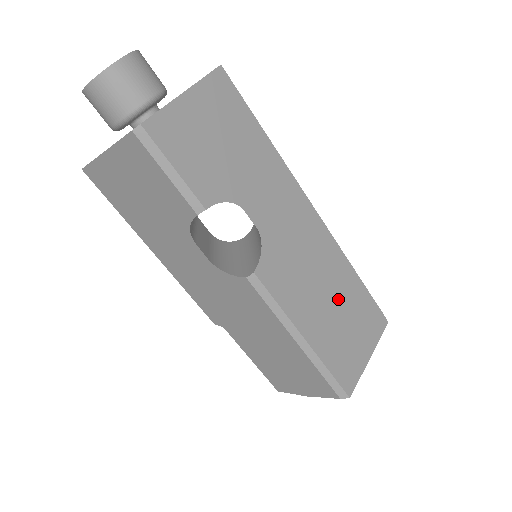
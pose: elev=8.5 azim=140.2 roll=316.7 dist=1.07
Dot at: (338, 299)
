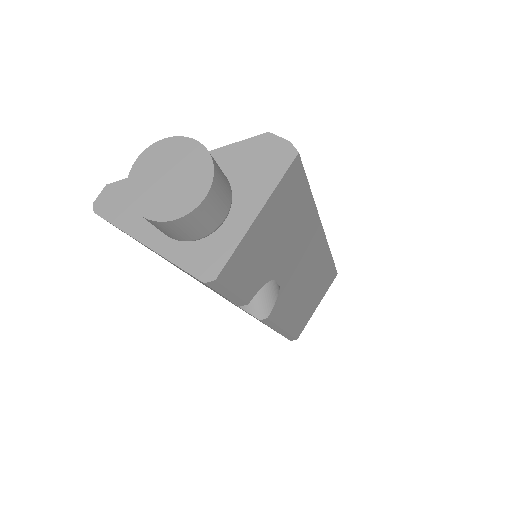
Dot at: (314, 287)
